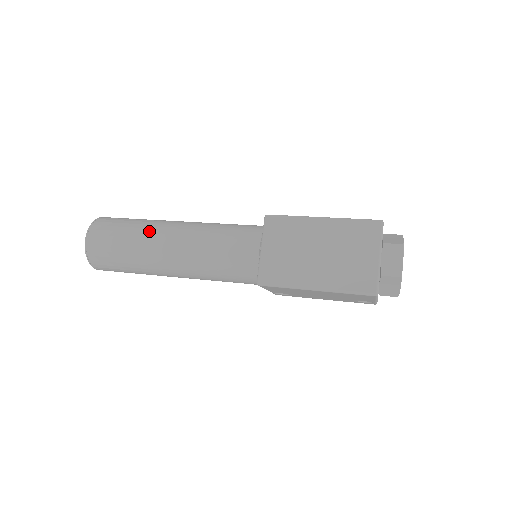
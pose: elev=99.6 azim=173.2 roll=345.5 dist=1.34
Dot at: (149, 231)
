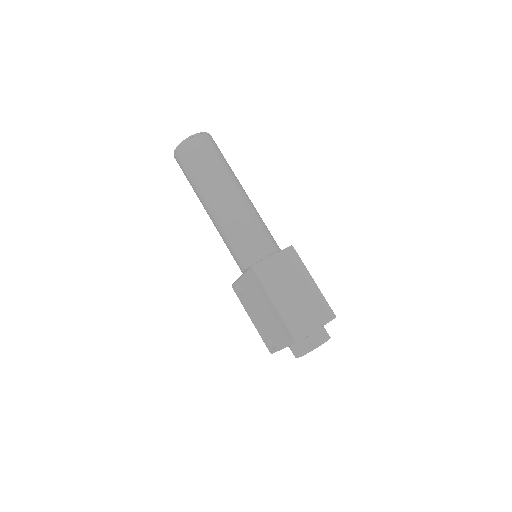
Dot at: (231, 175)
